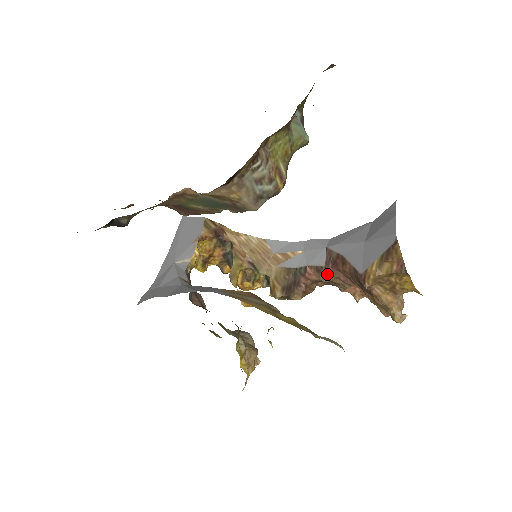
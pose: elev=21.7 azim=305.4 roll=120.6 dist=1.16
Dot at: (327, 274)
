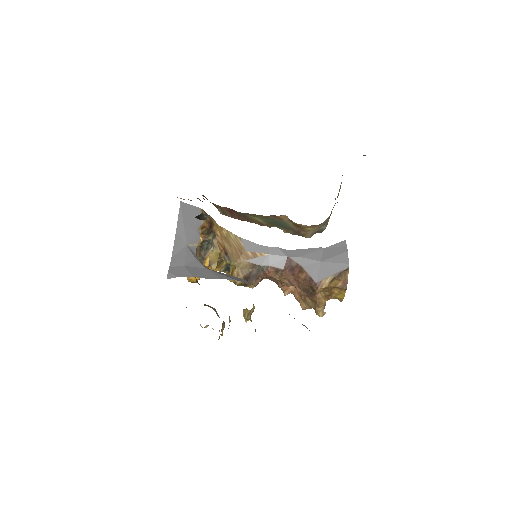
Dot at: (282, 275)
